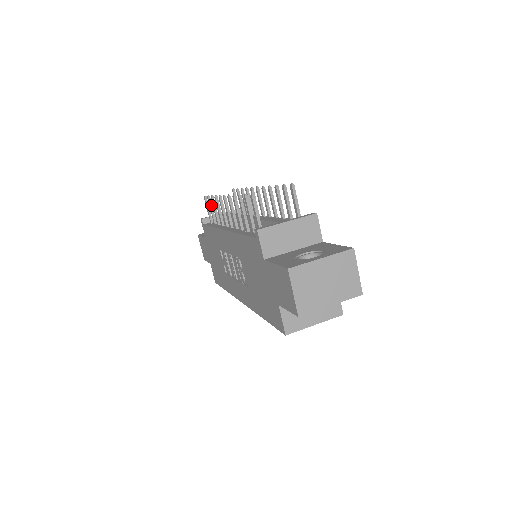
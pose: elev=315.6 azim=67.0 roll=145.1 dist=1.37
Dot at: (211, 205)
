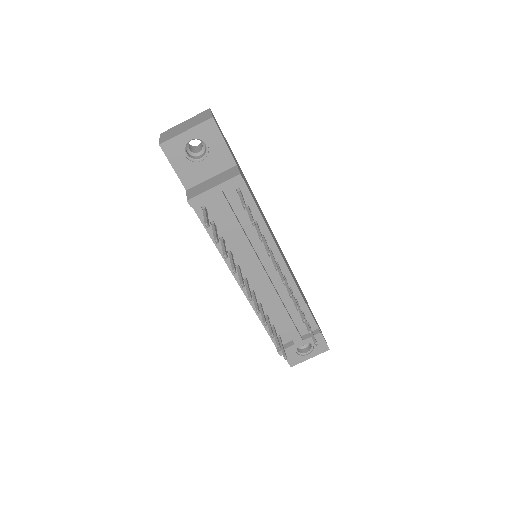
Dot at: (217, 238)
